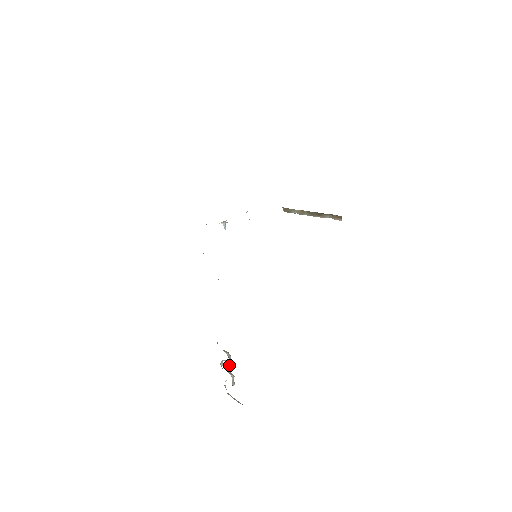
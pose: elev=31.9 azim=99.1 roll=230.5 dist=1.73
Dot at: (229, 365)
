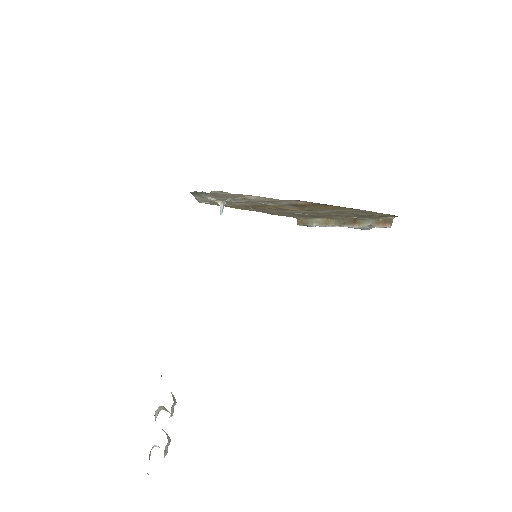
Dot at: occluded
